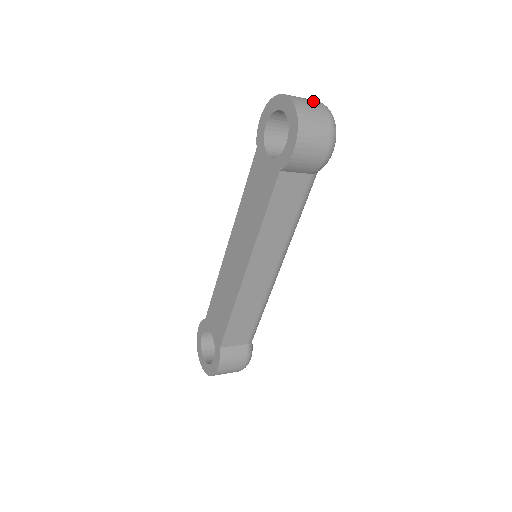
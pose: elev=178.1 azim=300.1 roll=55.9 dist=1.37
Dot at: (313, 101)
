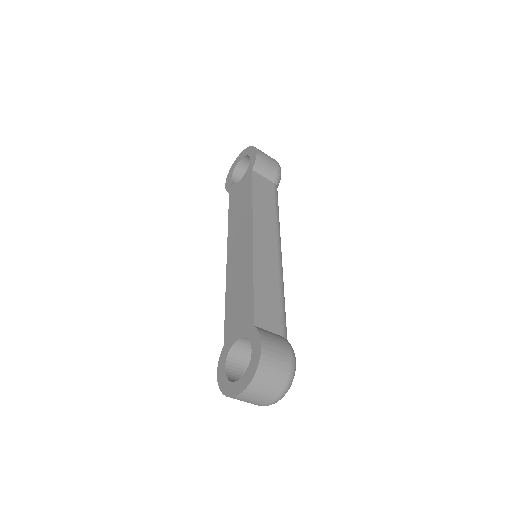
Dot at: occluded
